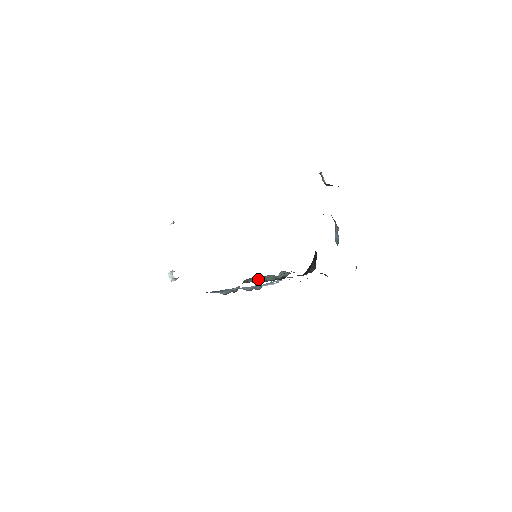
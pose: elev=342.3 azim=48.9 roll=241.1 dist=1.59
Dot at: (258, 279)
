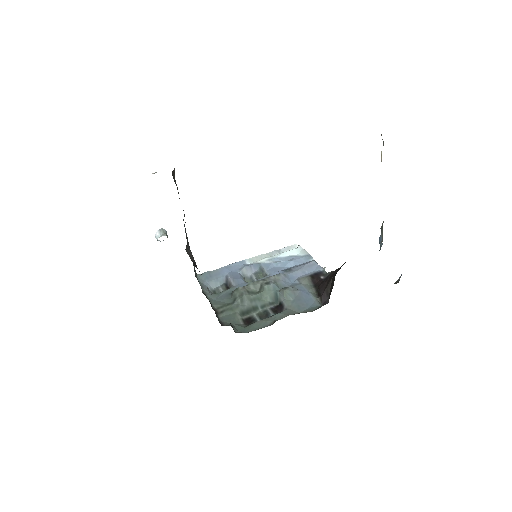
Dot at: (254, 288)
